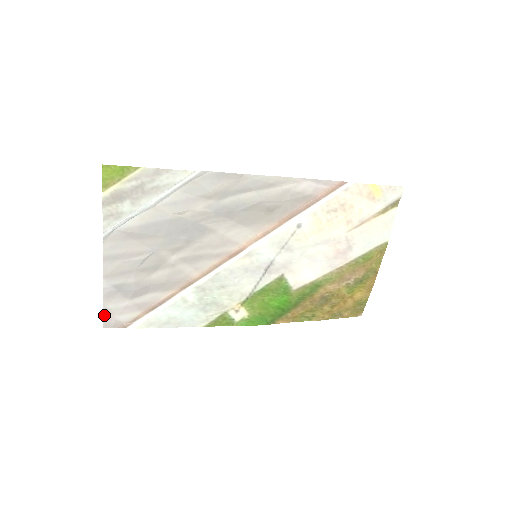
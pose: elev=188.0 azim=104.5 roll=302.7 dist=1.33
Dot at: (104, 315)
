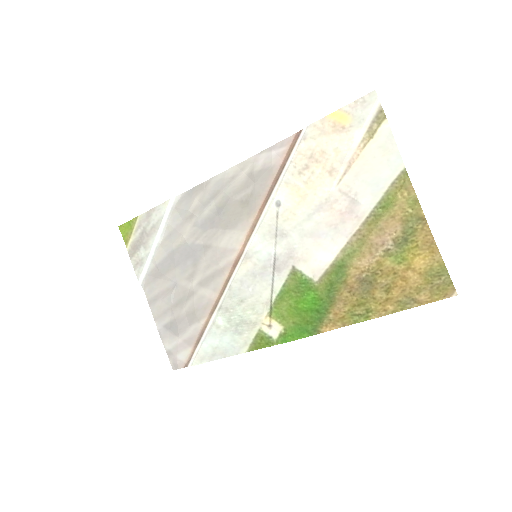
Dot at: (169, 357)
